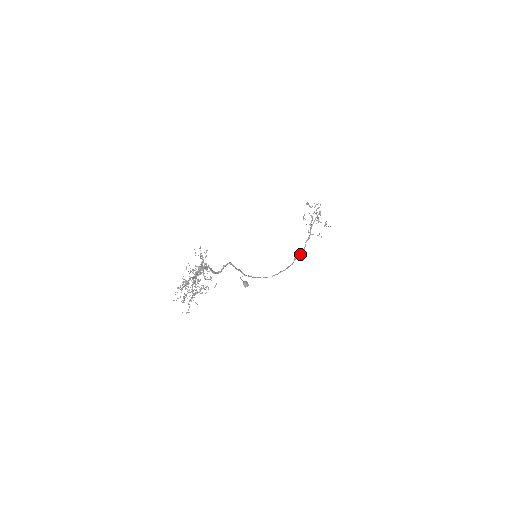
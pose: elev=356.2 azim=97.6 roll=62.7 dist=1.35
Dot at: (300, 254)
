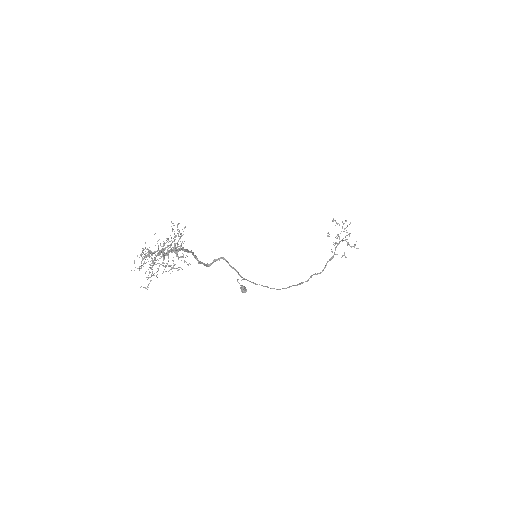
Dot at: (319, 273)
